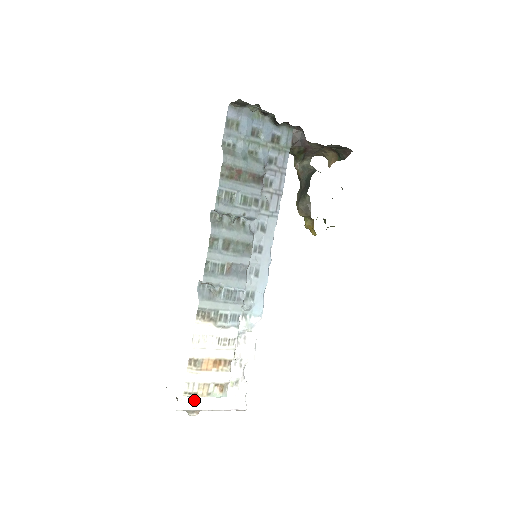
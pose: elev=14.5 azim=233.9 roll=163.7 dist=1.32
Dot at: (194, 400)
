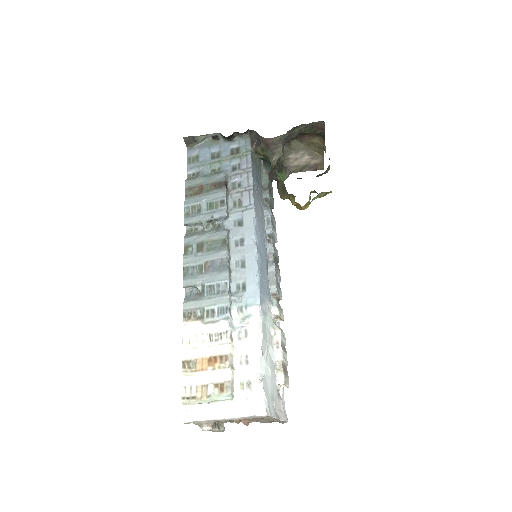
Dot at: (200, 409)
